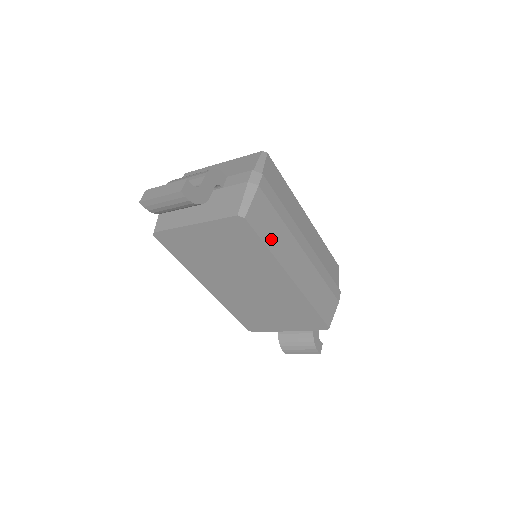
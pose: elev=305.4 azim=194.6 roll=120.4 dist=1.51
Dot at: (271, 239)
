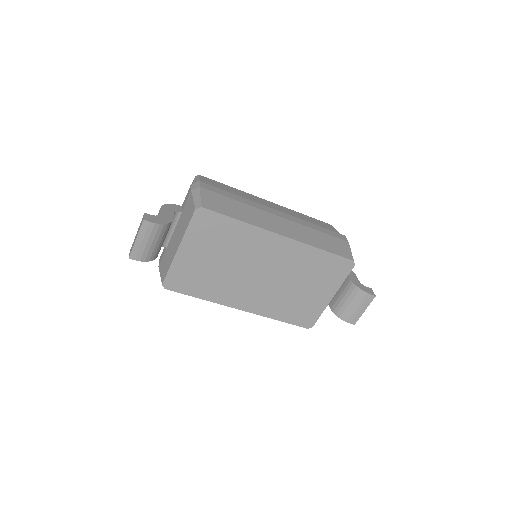
Dot at: (238, 215)
